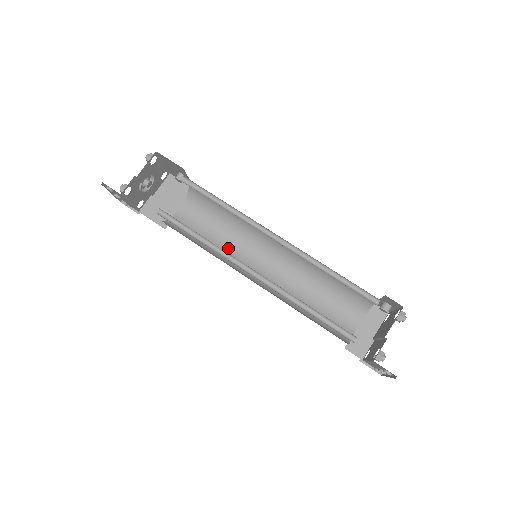
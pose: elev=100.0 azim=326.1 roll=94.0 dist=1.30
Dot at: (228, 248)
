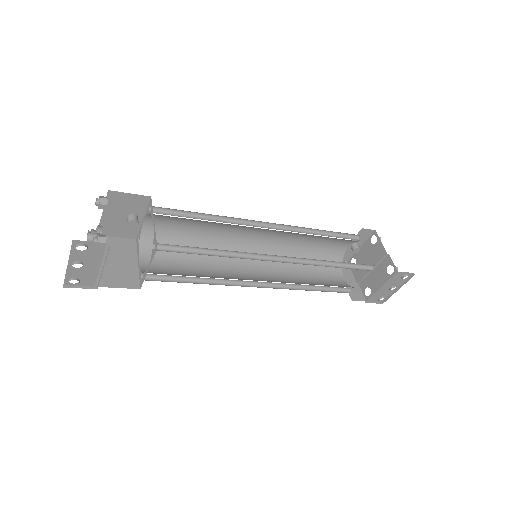
Dot at: (215, 273)
